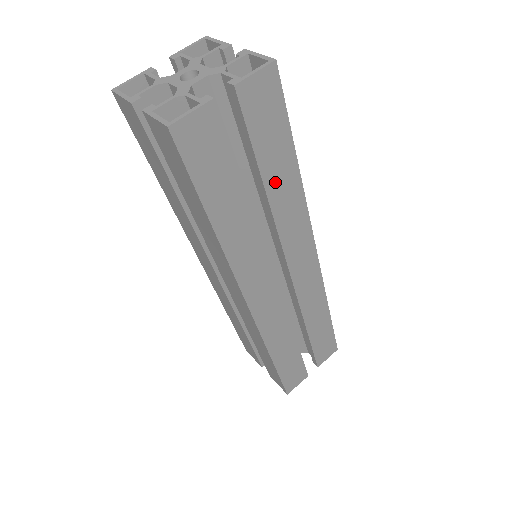
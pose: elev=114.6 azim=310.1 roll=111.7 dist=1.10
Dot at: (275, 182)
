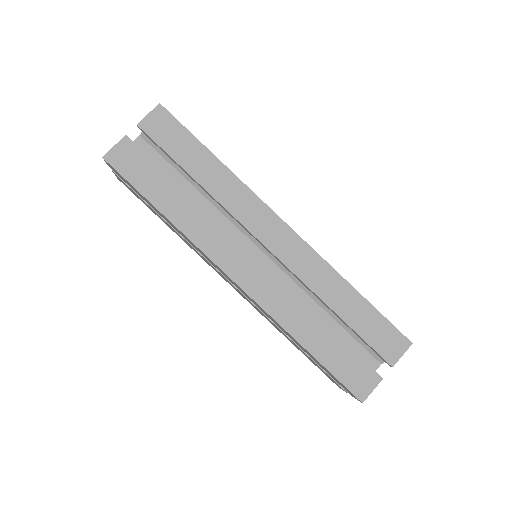
Dot at: (202, 174)
